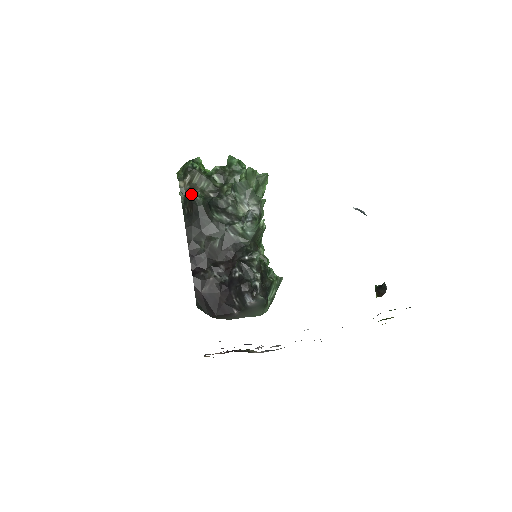
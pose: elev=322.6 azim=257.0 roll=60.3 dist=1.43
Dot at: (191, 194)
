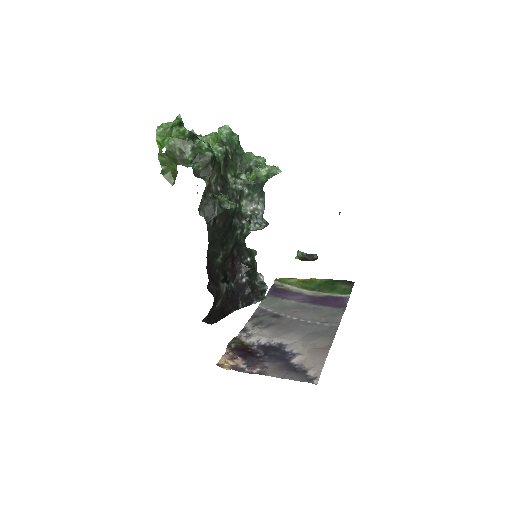
Dot at: (234, 208)
